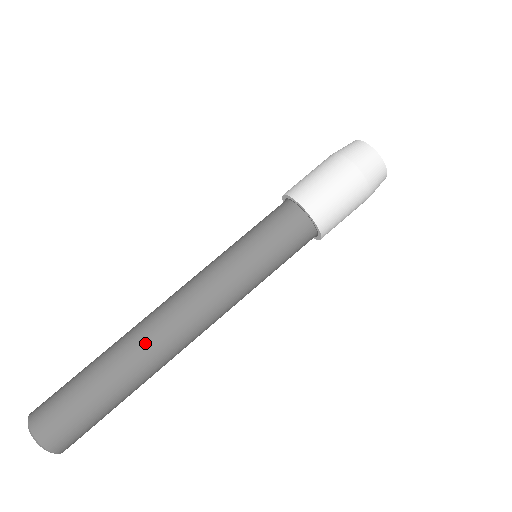
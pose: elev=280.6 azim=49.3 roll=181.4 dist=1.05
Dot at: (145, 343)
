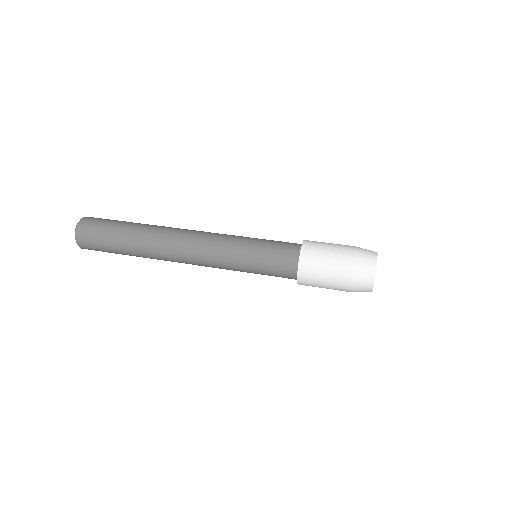
Dot at: occluded
